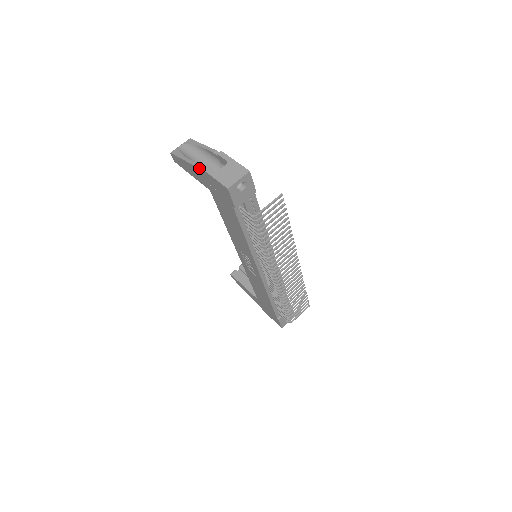
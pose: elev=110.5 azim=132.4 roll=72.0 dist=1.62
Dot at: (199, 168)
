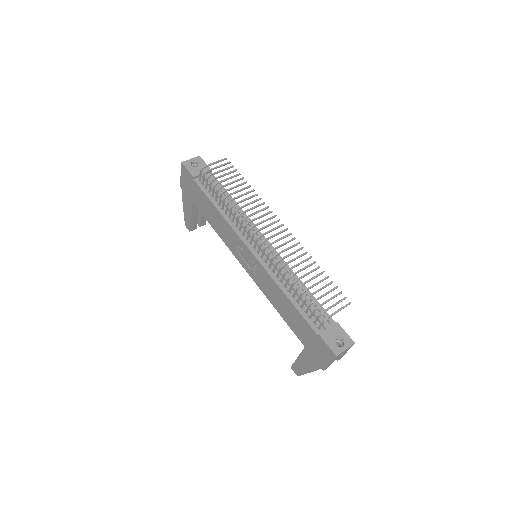
Dot at: (182, 191)
